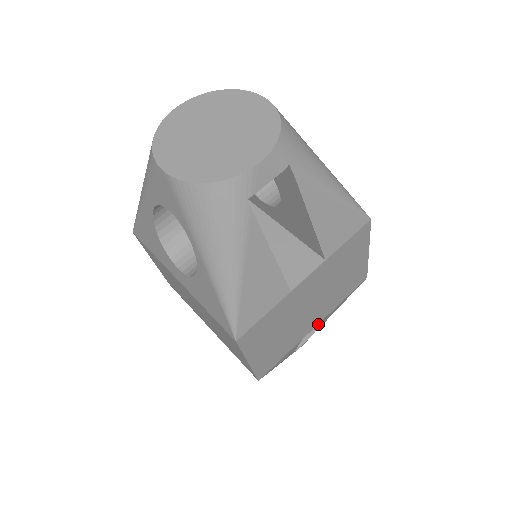
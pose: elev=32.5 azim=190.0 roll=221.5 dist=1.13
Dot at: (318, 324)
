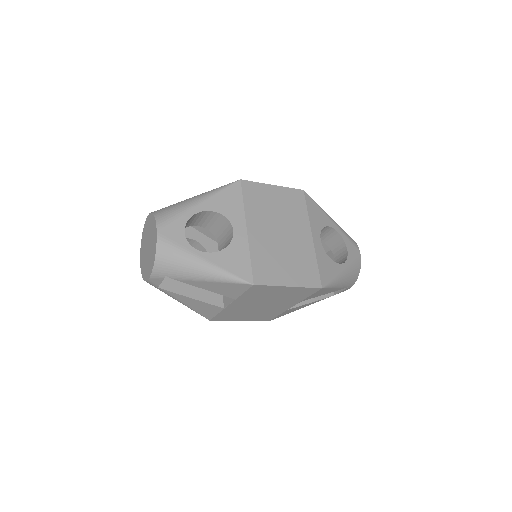
Dot at: occluded
